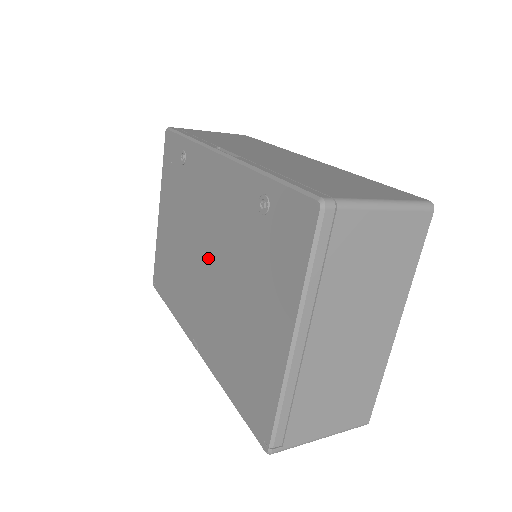
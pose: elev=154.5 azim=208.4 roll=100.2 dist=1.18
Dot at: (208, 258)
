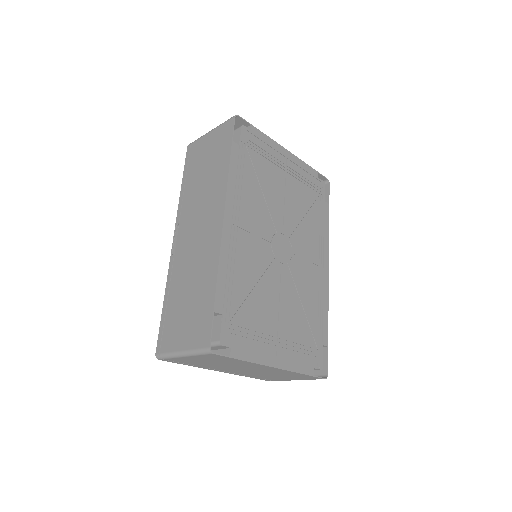
Dot at: occluded
